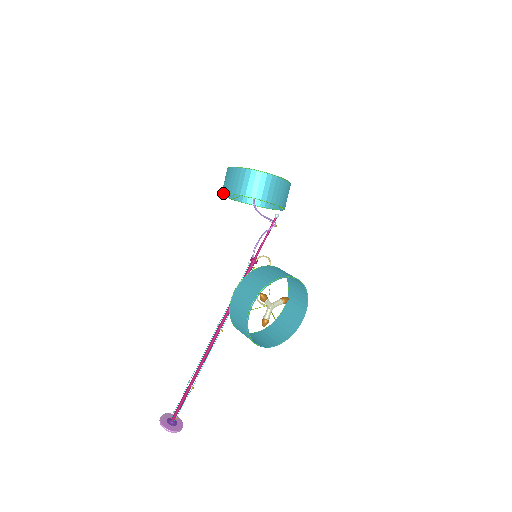
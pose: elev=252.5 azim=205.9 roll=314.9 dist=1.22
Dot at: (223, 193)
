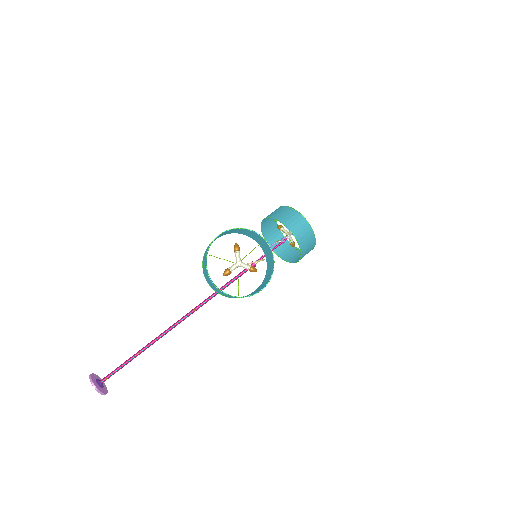
Dot at: (262, 221)
